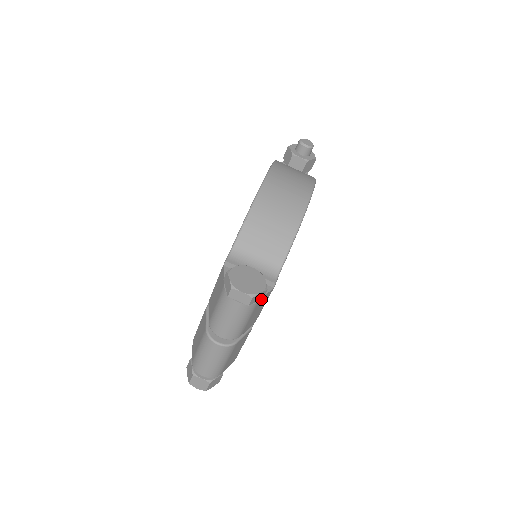
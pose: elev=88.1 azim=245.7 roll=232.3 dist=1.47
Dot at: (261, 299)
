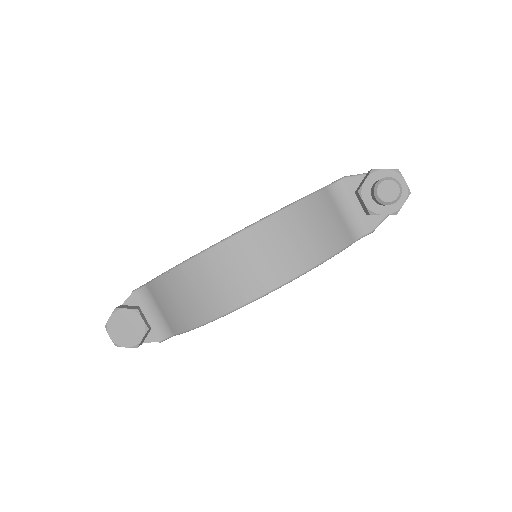
Dot at: occluded
